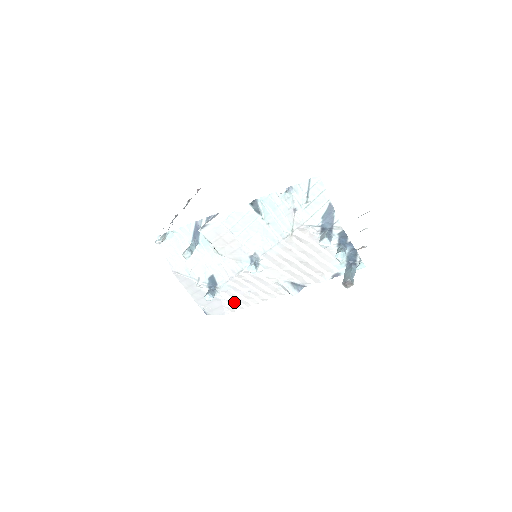
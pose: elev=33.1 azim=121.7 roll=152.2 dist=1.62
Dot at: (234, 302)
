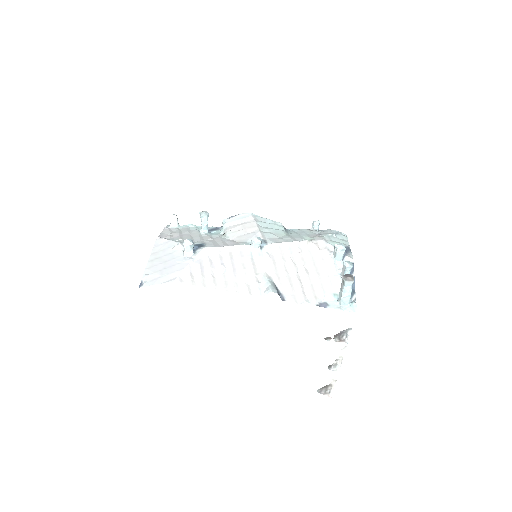
Dot at: (200, 272)
